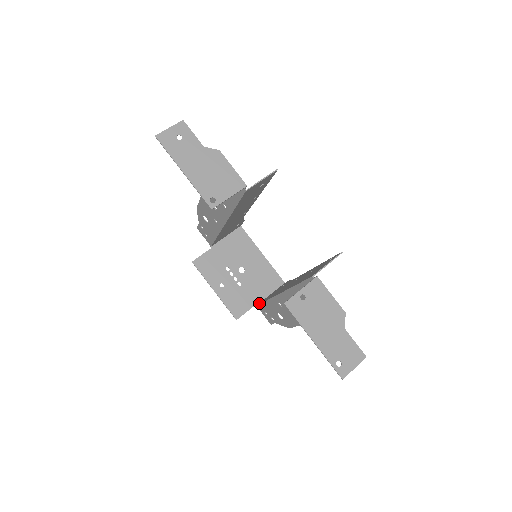
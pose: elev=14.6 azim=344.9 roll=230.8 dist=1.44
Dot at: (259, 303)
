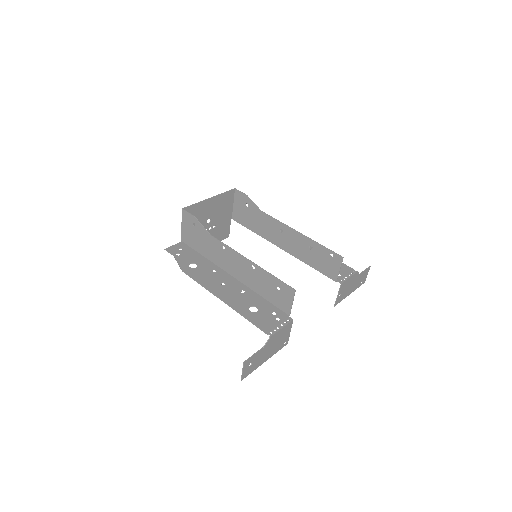
Dot at: (233, 218)
